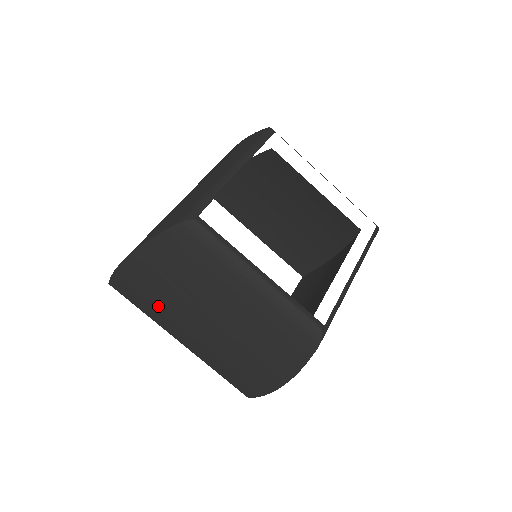
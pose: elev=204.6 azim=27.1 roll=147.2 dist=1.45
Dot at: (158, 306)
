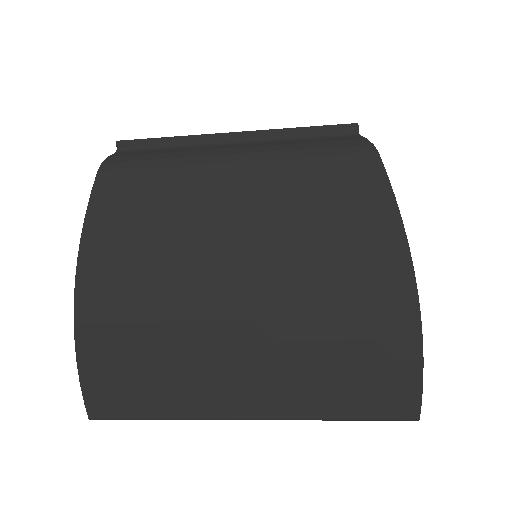
Dot at: (166, 356)
